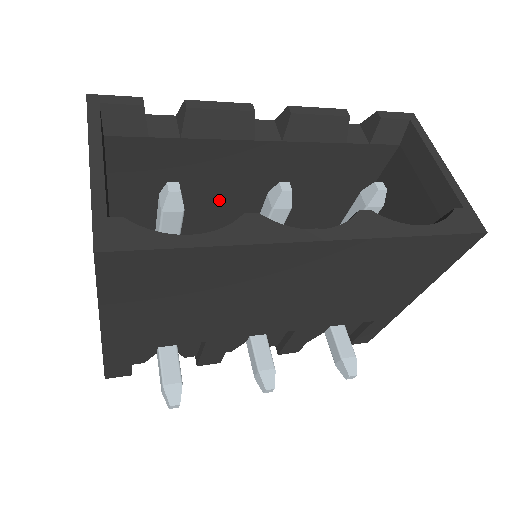
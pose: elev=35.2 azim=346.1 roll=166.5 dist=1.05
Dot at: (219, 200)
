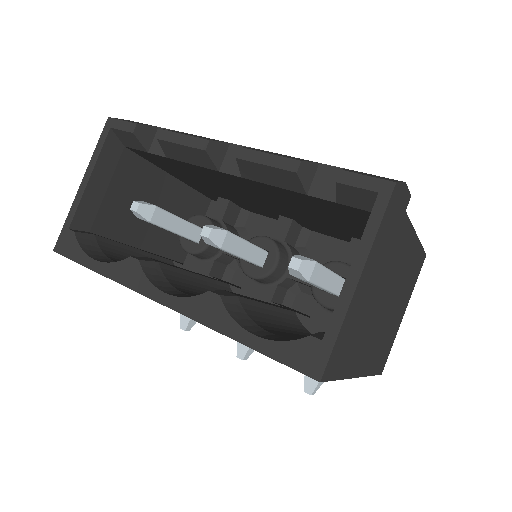
Dot at: (243, 195)
